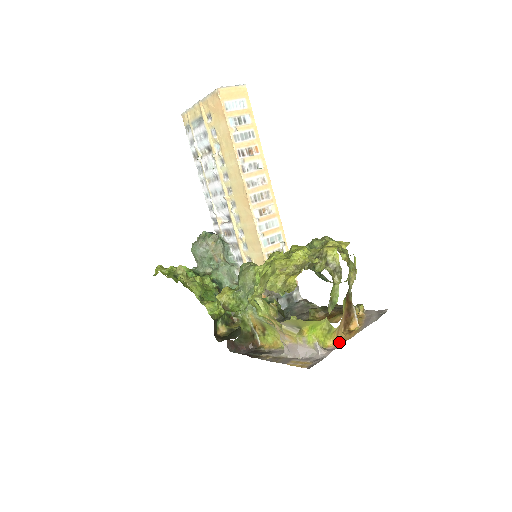
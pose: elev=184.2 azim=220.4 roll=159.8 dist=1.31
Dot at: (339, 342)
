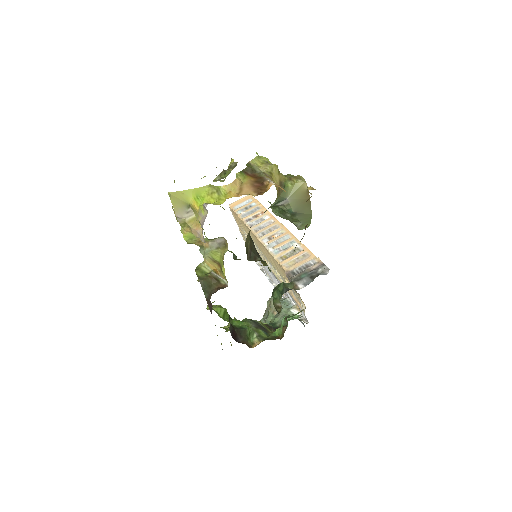
Dot at: (235, 195)
